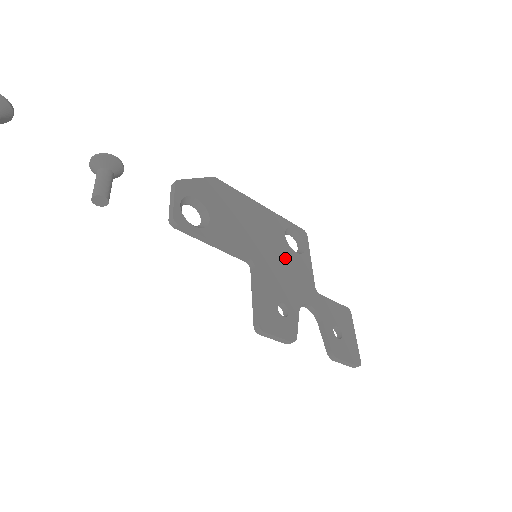
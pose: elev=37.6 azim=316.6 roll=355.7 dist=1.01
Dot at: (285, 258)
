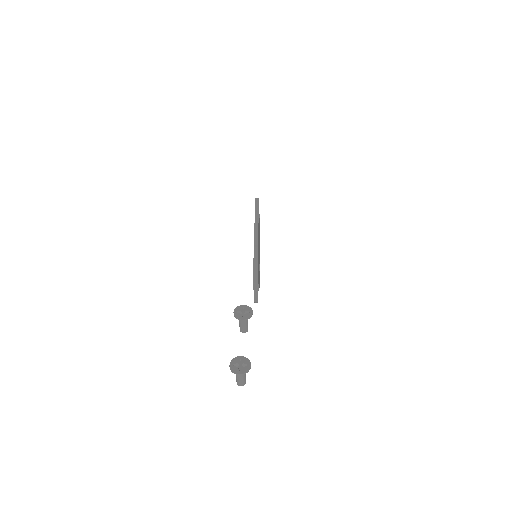
Dot at: occluded
